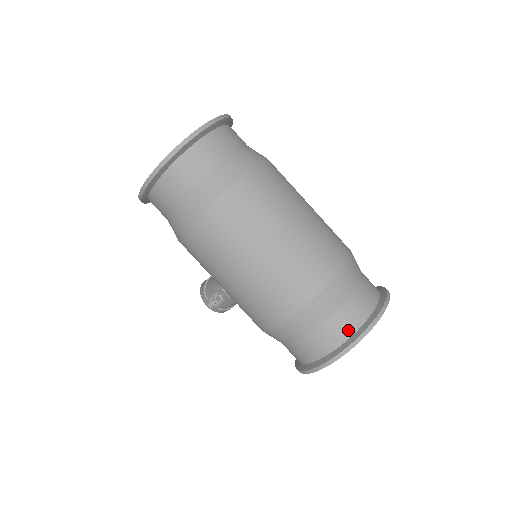
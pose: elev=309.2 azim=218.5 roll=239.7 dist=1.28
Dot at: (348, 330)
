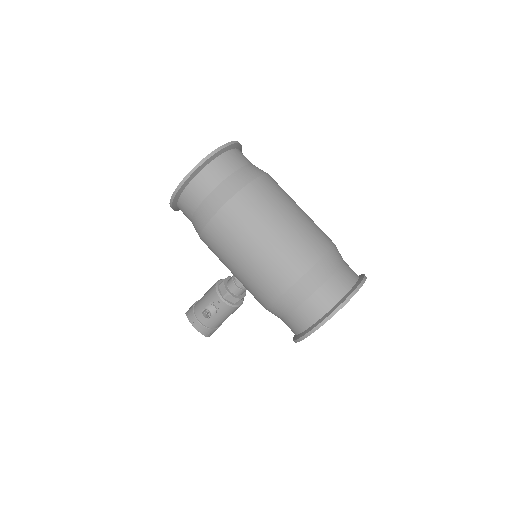
Dot at: (345, 287)
